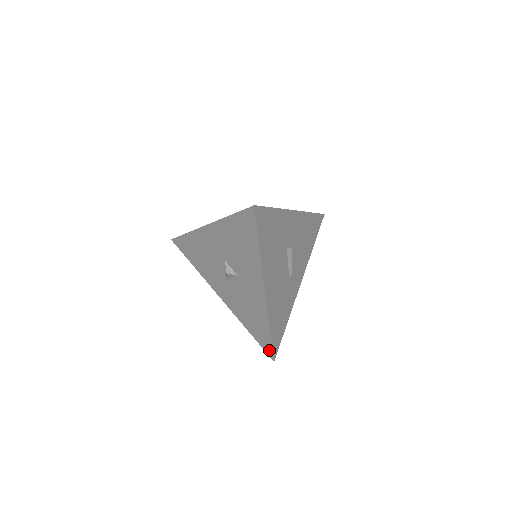
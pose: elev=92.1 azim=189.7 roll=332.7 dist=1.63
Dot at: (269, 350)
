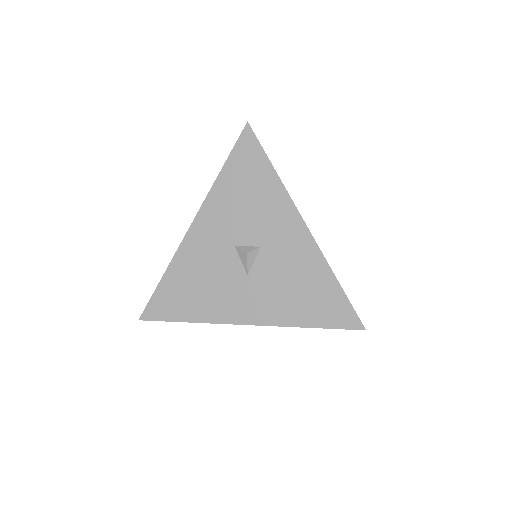
Dot at: (350, 318)
